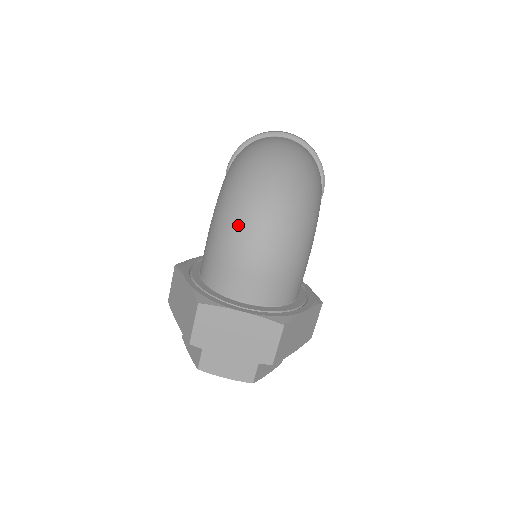
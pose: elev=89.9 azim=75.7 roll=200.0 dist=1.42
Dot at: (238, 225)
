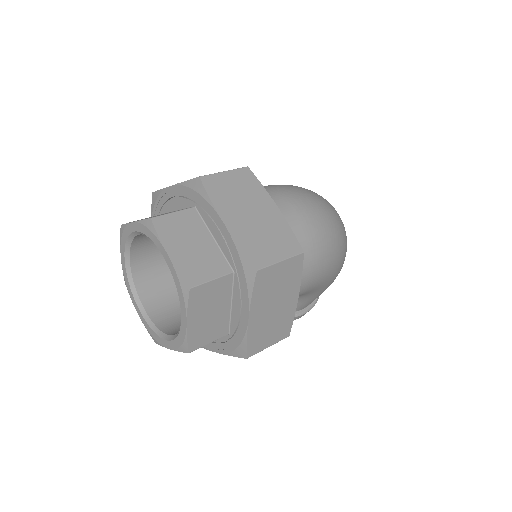
Dot at: (306, 190)
